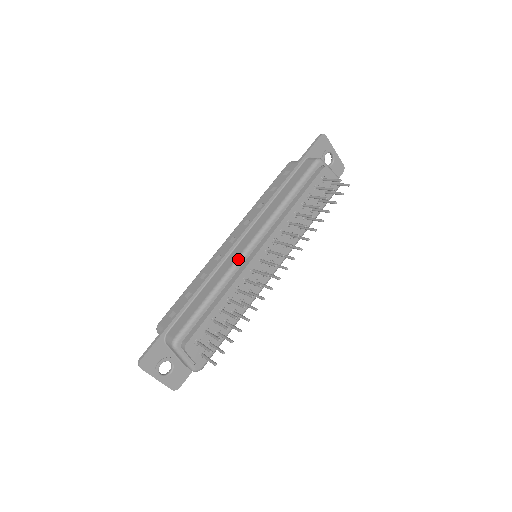
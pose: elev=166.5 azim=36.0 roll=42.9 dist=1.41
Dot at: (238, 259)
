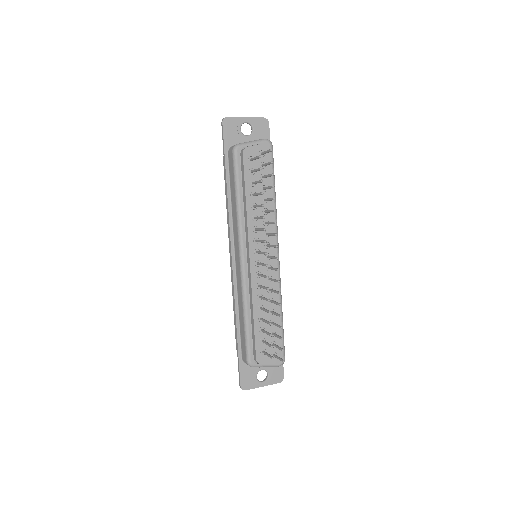
Dot at: (241, 277)
